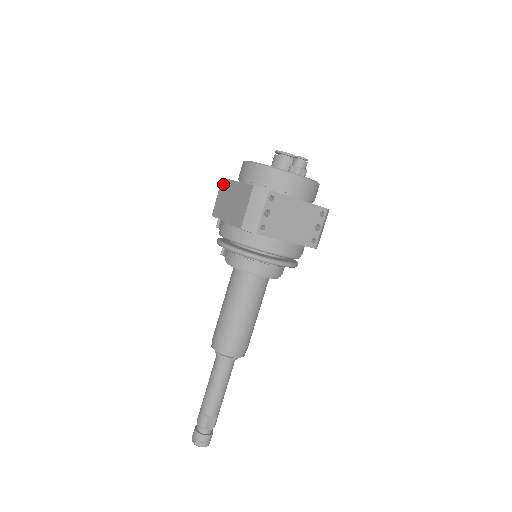
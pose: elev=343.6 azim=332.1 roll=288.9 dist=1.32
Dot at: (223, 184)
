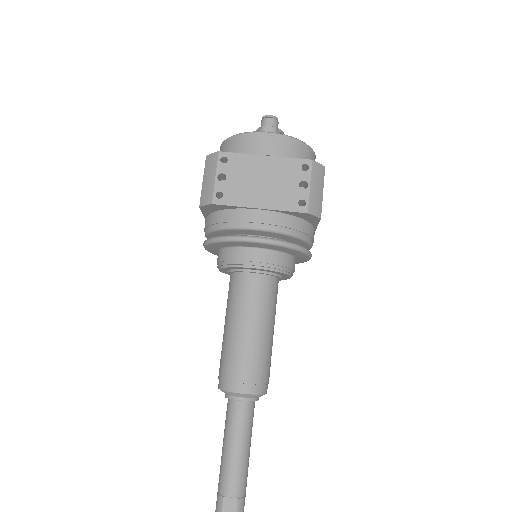
Dot at: occluded
